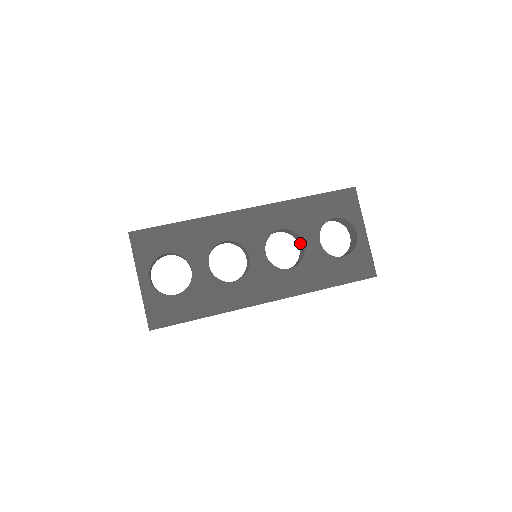
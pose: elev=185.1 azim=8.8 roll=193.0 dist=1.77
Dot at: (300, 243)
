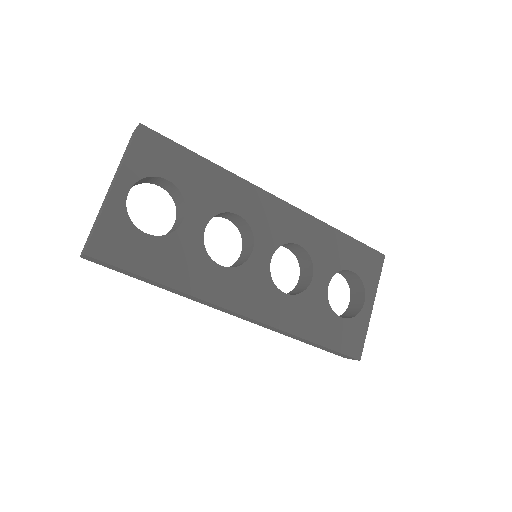
Dot at: (305, 274)
